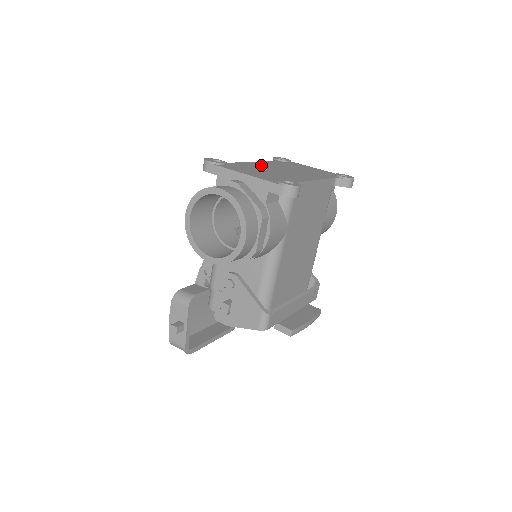
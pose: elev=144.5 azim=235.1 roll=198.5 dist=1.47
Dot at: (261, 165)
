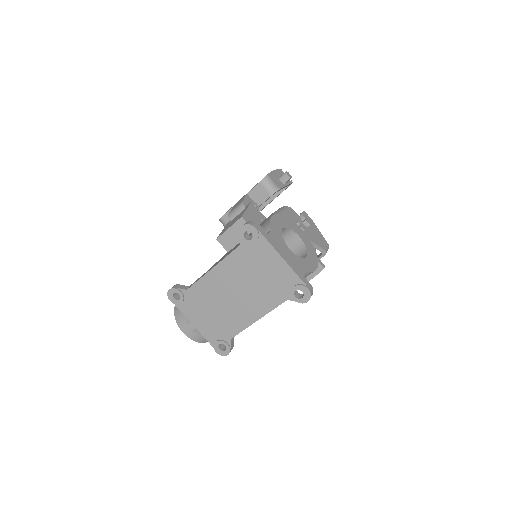
Dot at: (215, 283)
